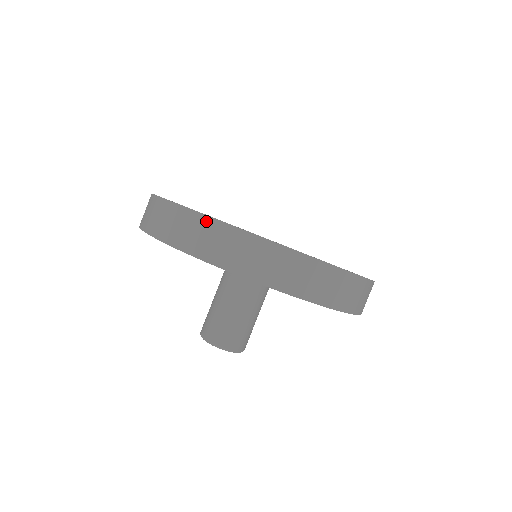
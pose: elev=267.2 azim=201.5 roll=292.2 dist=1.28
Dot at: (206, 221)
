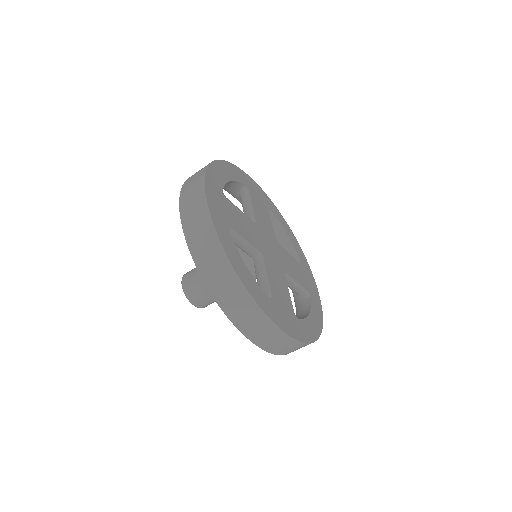
Dot at: (201, 192)
